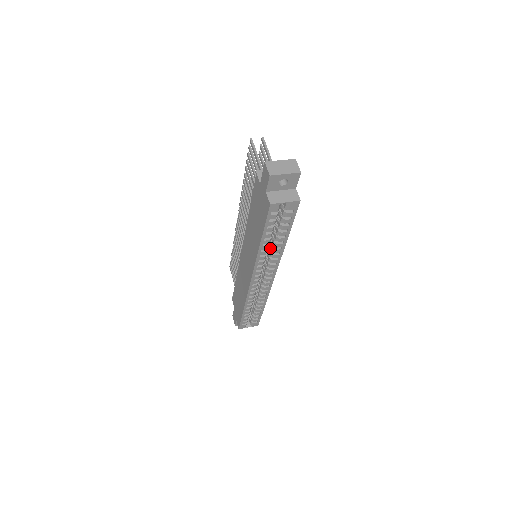
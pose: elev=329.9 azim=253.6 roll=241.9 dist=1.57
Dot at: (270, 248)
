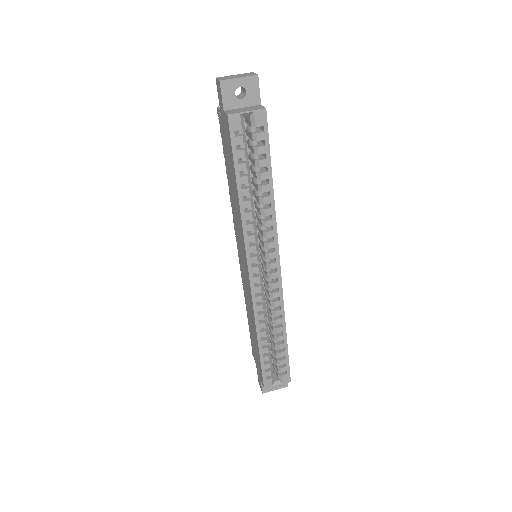
Dot at: (258, 214)
